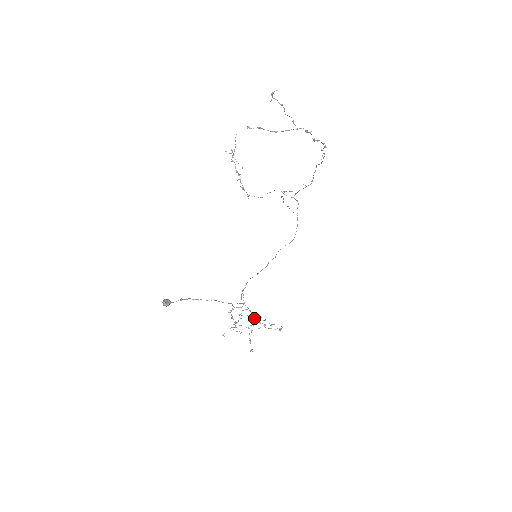
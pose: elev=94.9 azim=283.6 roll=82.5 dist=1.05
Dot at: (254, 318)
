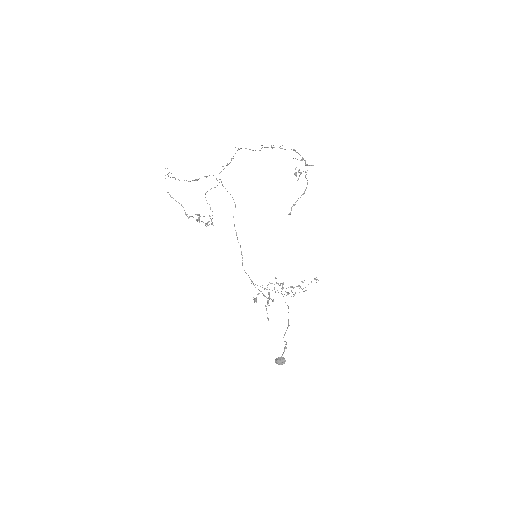
Dot at: (295, 292)
